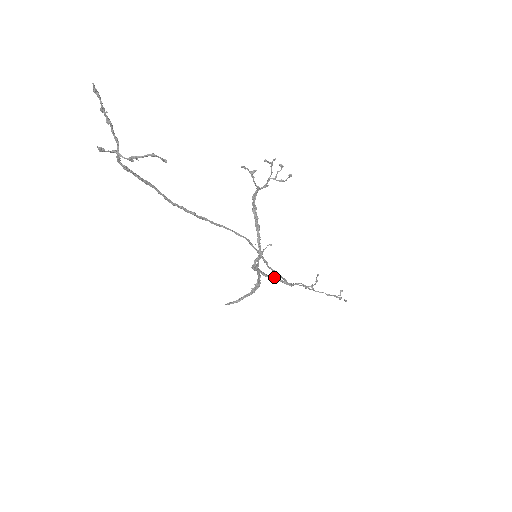
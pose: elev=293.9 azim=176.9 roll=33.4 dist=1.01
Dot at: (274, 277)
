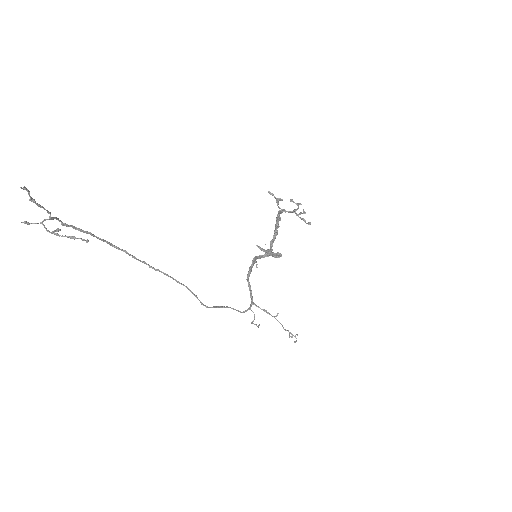
Dot at: (249, 287)
